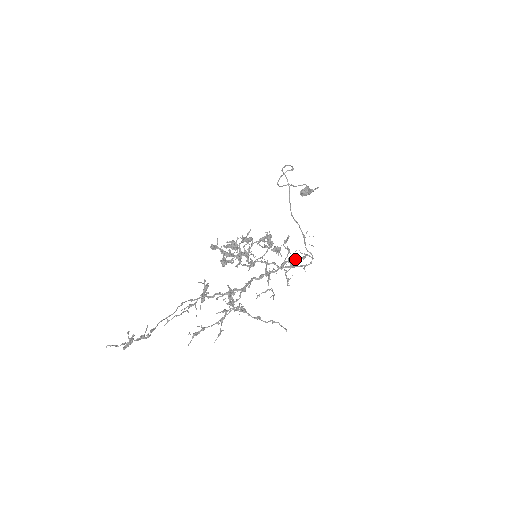
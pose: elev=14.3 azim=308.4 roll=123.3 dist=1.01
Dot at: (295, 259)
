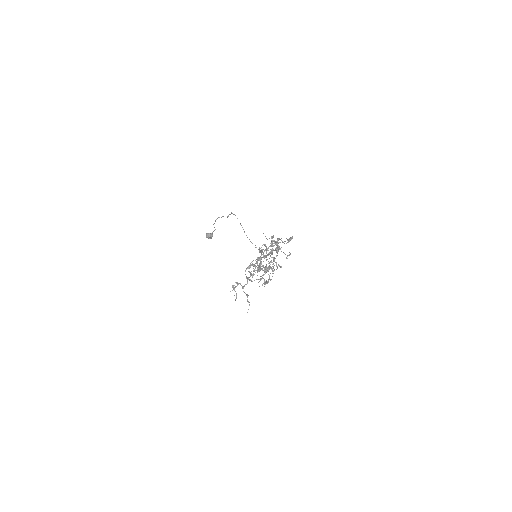
Dot at: (280, 266)
